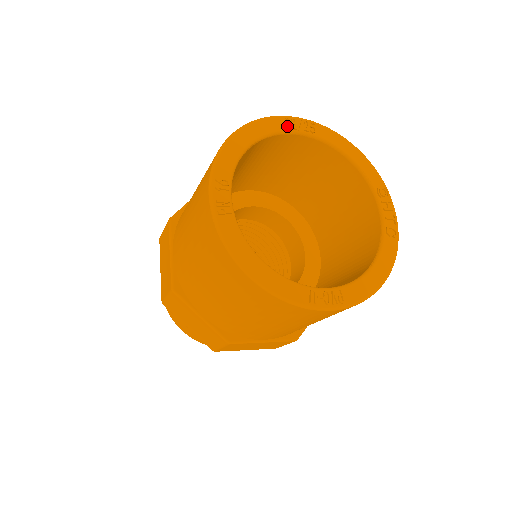
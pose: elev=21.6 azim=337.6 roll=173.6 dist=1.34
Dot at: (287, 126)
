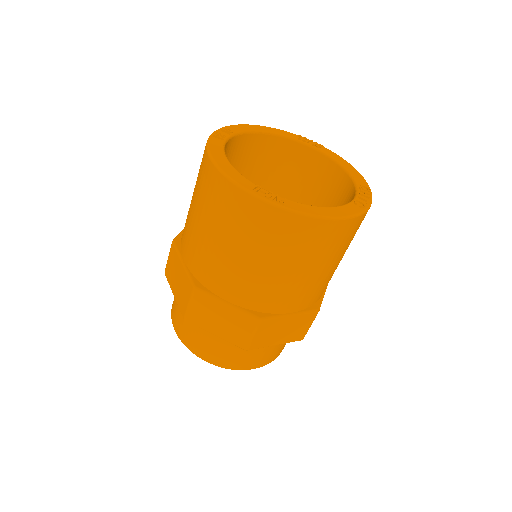
Dot at: (298, 137)
